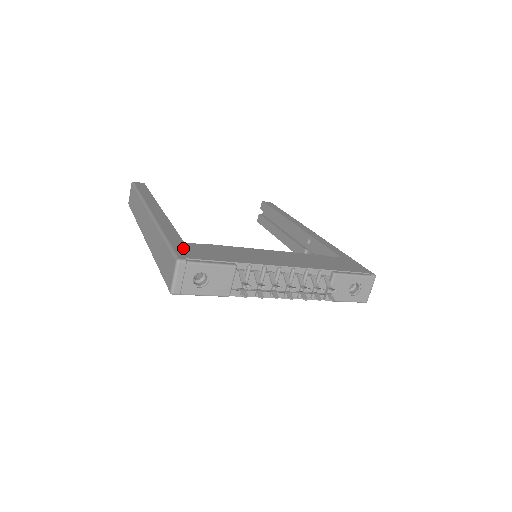
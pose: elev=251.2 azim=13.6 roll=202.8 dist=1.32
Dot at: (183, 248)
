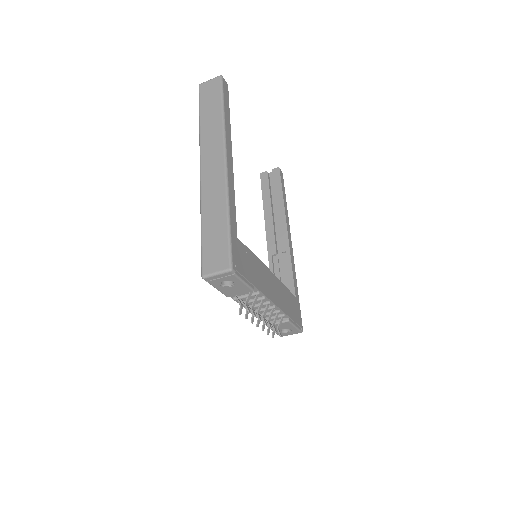
Dot at: (236, 249)
